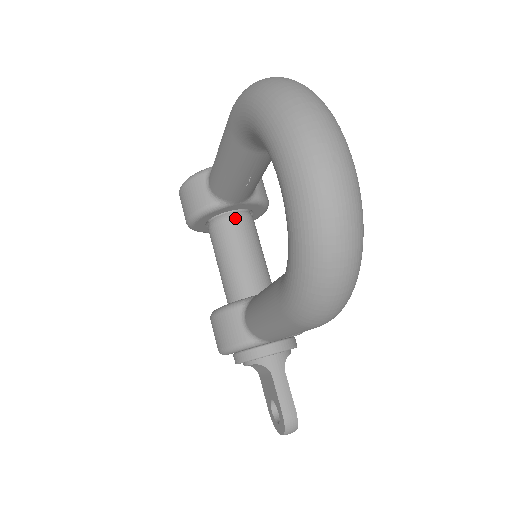
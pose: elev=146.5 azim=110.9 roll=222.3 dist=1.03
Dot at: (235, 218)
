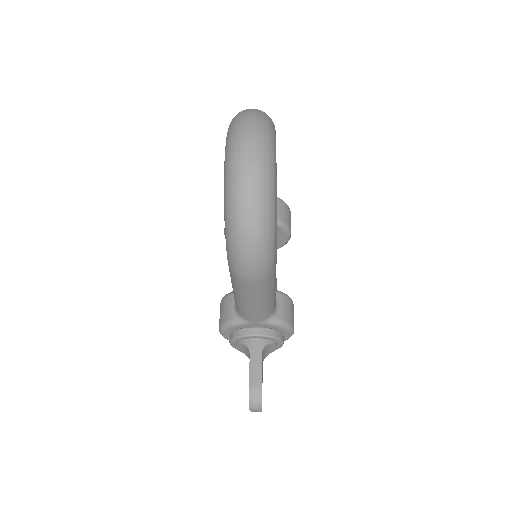
Dot at: occluded
